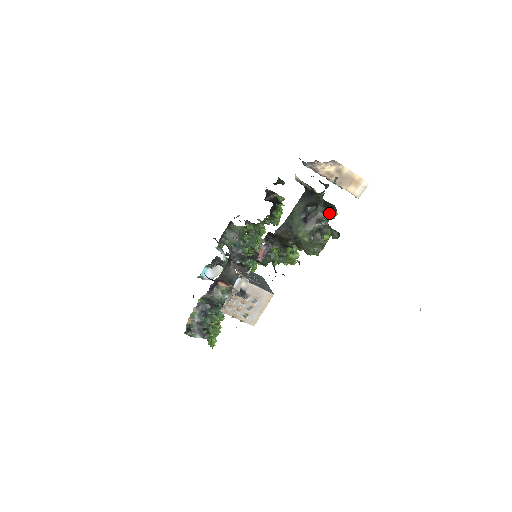
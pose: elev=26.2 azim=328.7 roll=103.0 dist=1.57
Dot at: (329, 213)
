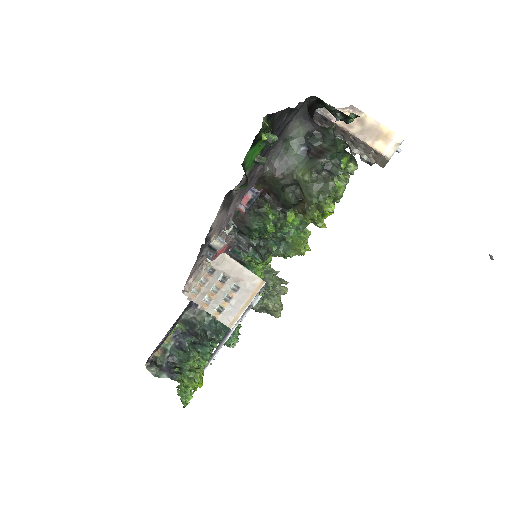
Dot at: occluded
